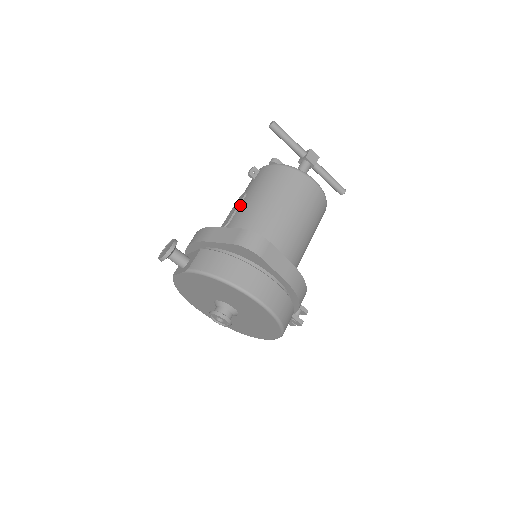
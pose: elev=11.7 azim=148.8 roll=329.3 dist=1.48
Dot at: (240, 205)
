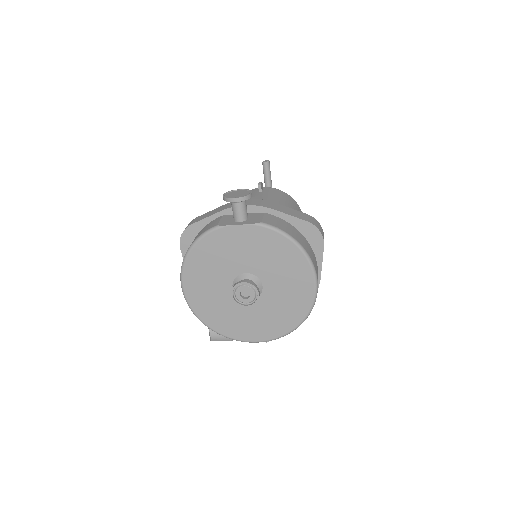
Dot at: occluded
